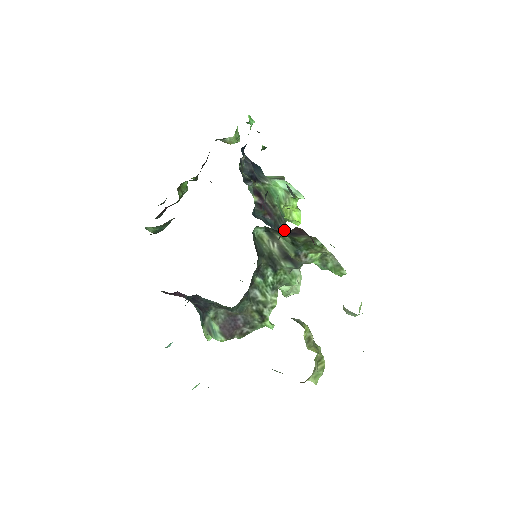
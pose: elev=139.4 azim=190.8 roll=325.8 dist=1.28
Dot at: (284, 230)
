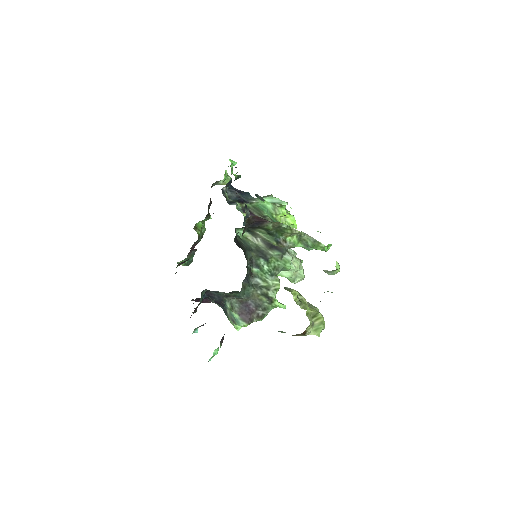
Dot at: occluded
